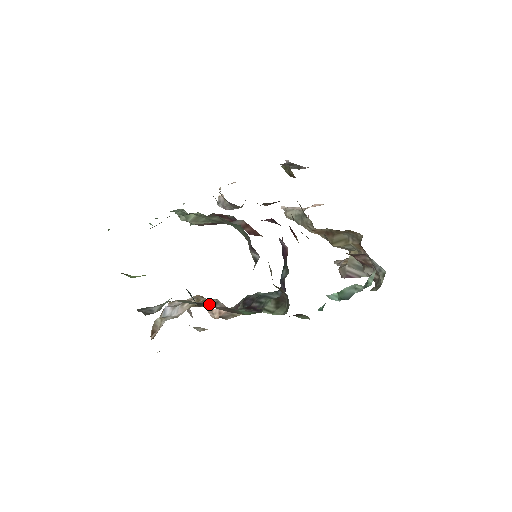
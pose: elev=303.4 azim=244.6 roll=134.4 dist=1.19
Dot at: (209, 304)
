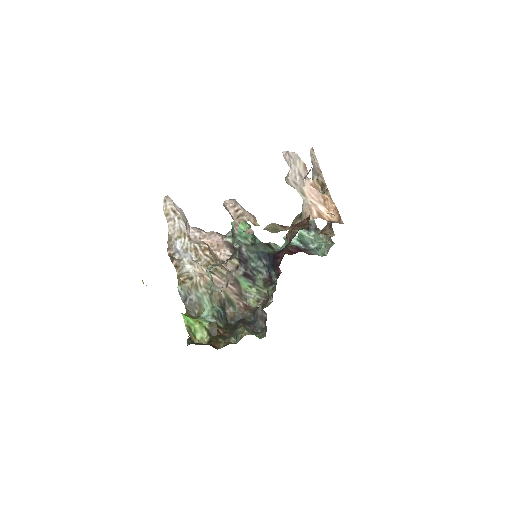
Dot at: (233, 315)
